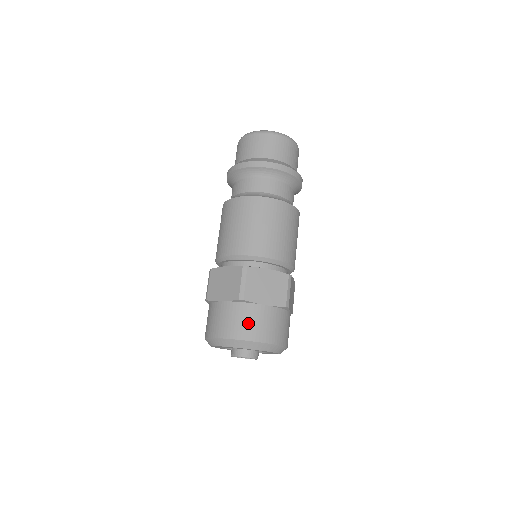
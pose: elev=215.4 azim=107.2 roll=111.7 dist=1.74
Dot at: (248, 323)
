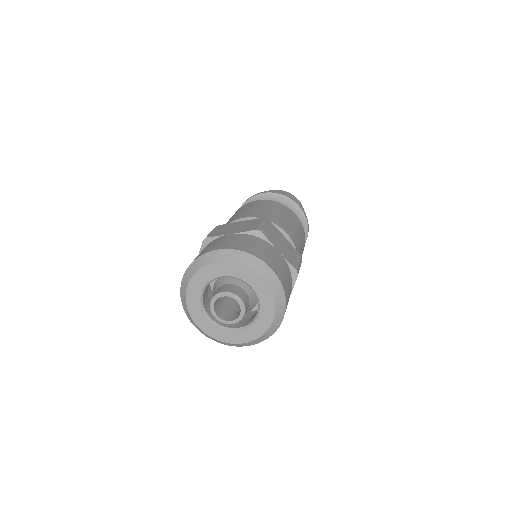
Dot at: (208, 247)
